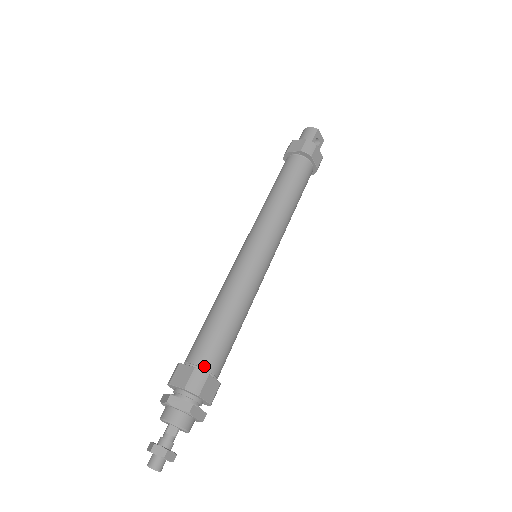
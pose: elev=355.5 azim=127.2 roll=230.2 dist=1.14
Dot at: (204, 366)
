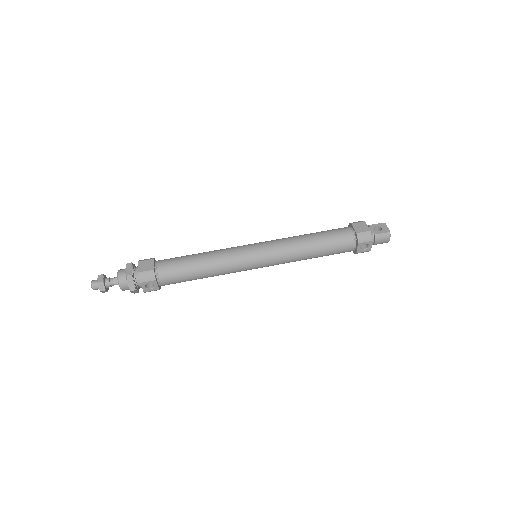
Dot at: (158, 260)
